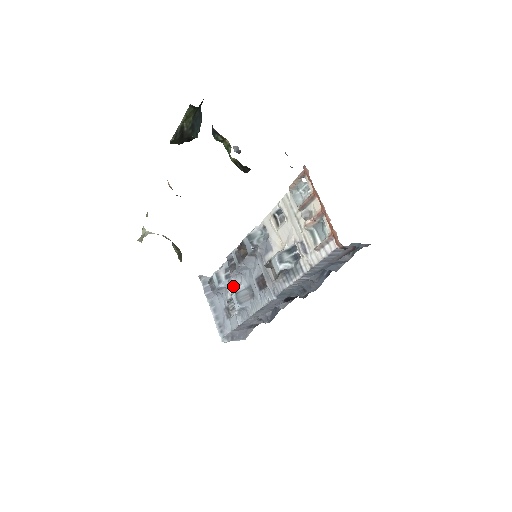
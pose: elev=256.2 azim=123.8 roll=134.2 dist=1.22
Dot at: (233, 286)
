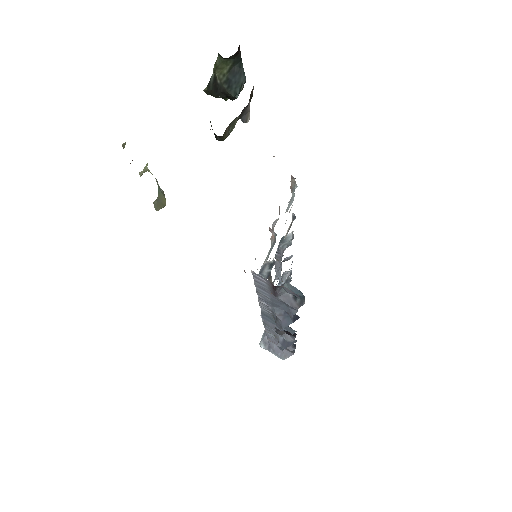
Dot at: occluded
